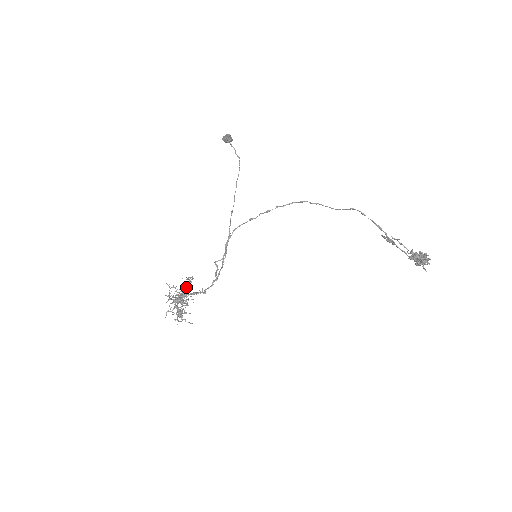
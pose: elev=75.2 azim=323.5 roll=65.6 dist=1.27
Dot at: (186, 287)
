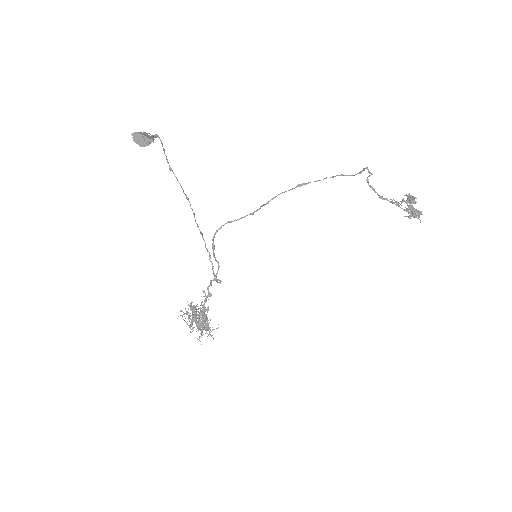
Dot at: (204, 315)
